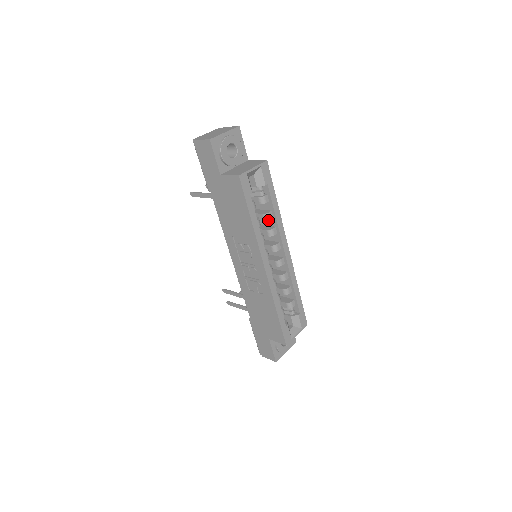
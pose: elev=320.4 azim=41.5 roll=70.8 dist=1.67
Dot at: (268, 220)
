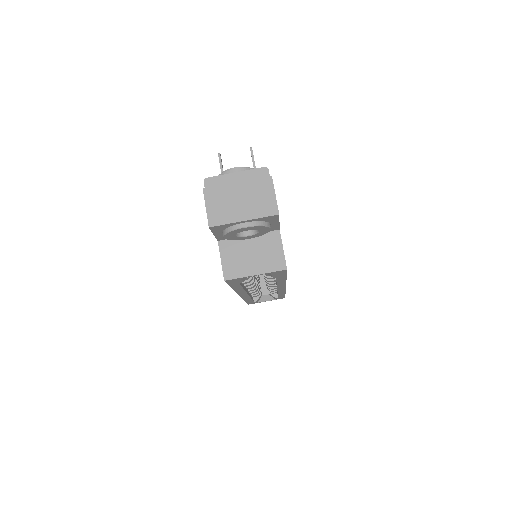
Dot at: occluded
